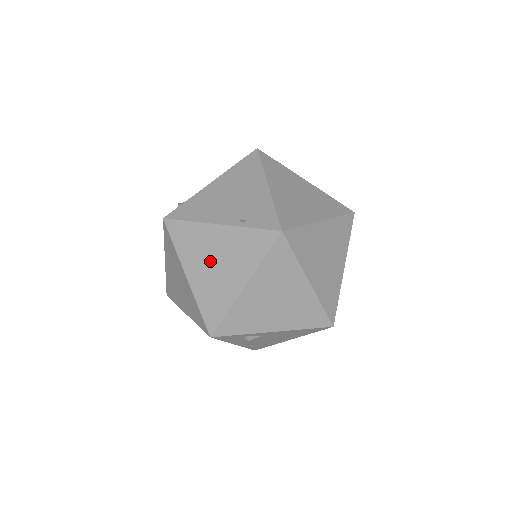
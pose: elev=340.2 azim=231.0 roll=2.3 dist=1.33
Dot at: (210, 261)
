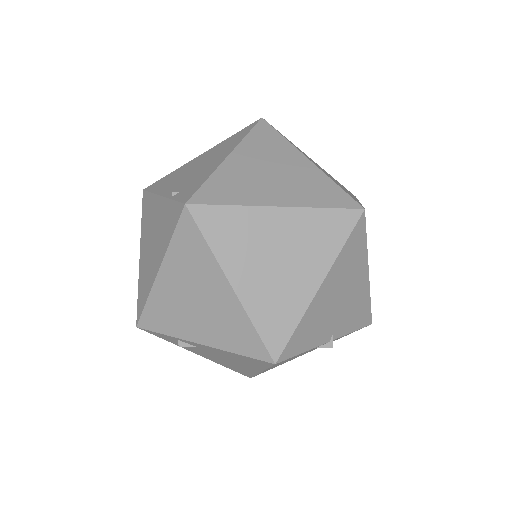
Dot at: (150, 238)
